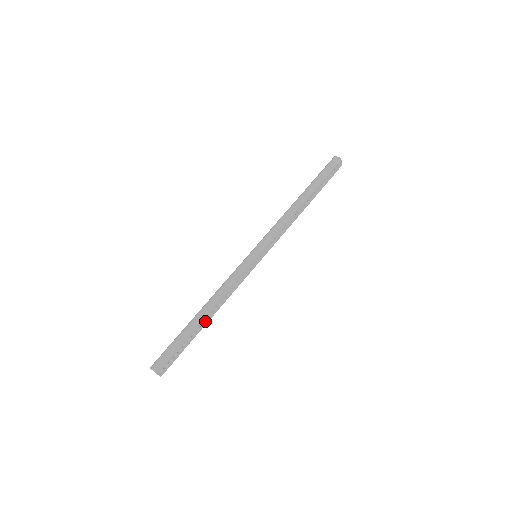
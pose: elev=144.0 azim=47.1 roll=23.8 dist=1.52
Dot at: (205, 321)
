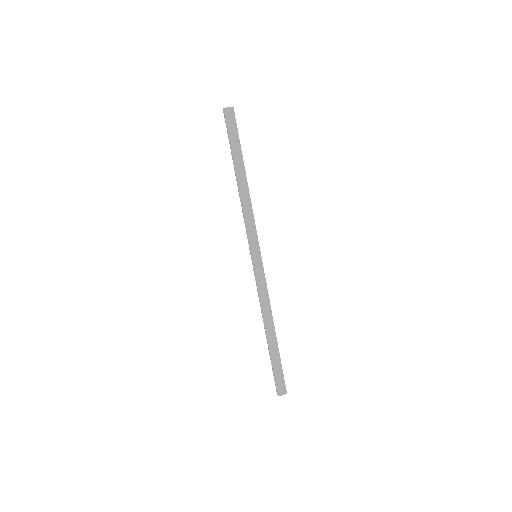
Dot at: occluded
